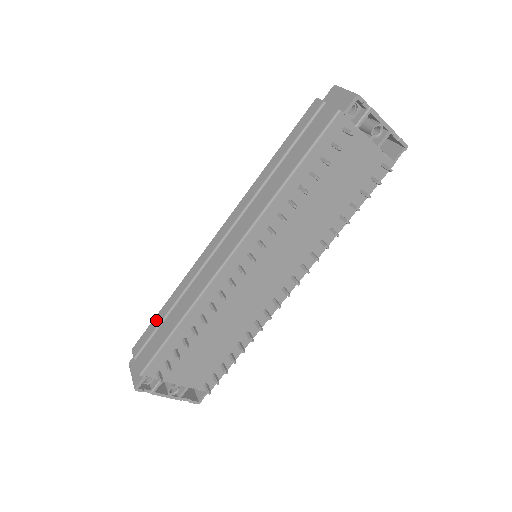
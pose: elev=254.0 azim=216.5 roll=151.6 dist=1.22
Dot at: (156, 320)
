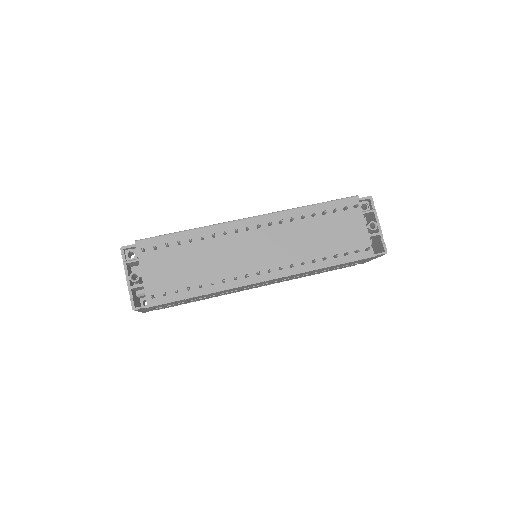
Dot at: occluded
